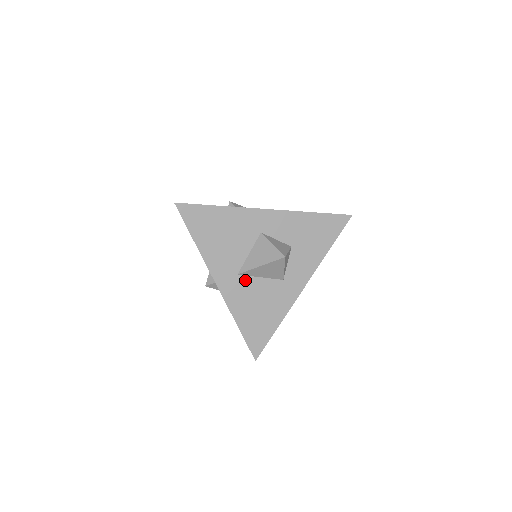
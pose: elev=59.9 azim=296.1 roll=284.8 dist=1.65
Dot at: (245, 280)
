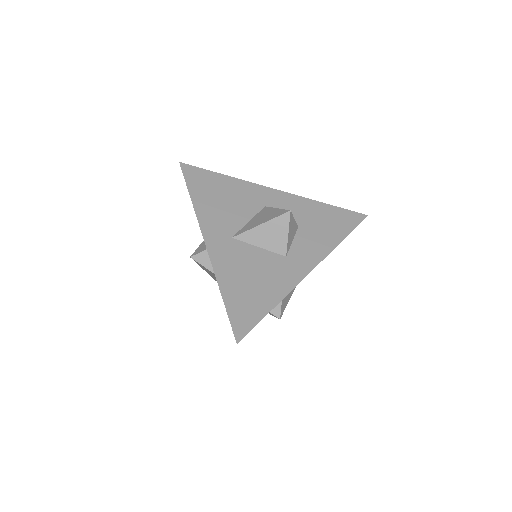
Dot at: (240, 245)
